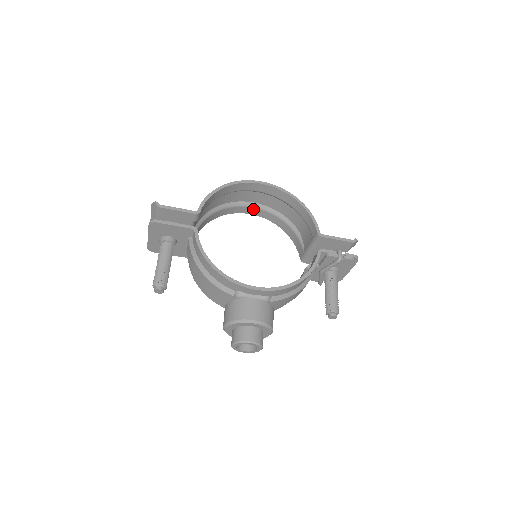
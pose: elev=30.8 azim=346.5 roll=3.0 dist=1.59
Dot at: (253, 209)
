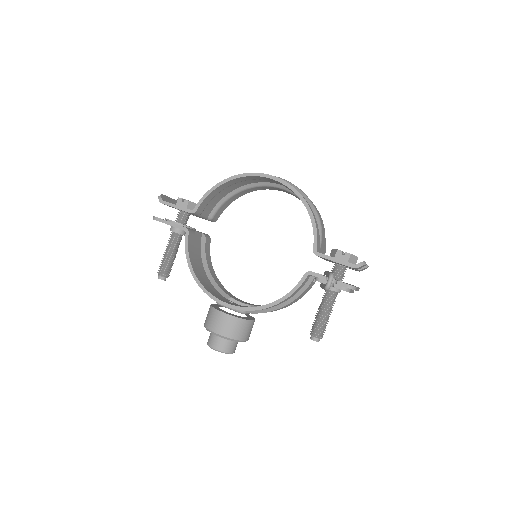
Dot at: (282, 189)
